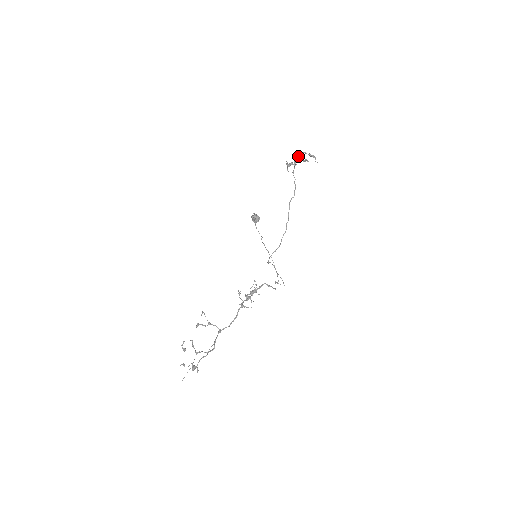
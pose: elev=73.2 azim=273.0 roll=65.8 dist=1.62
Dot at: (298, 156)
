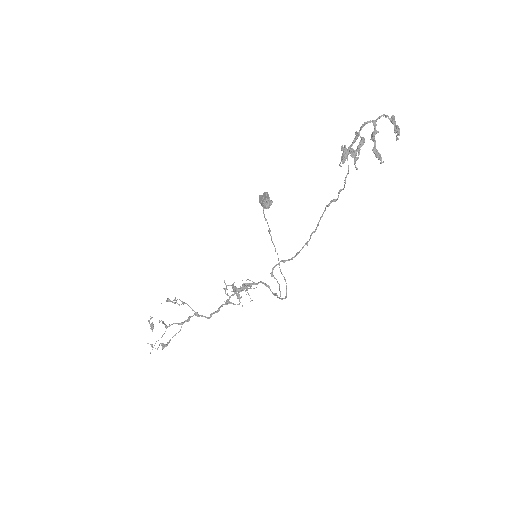
Dot at: (369, 122)
